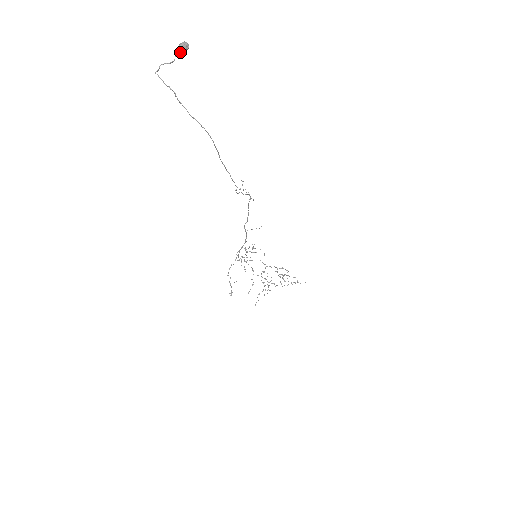
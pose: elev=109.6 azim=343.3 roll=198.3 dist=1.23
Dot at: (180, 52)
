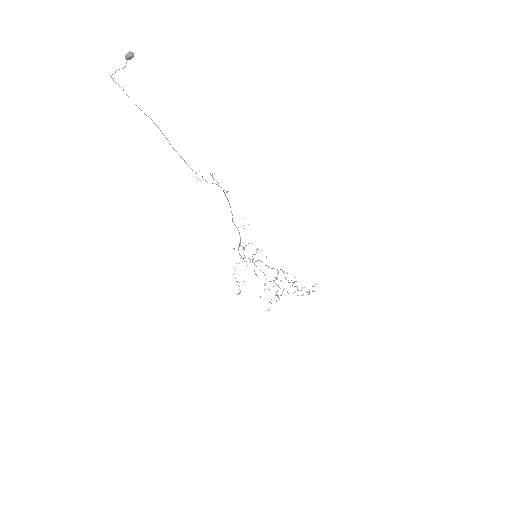
Dot at: (127, 59)
